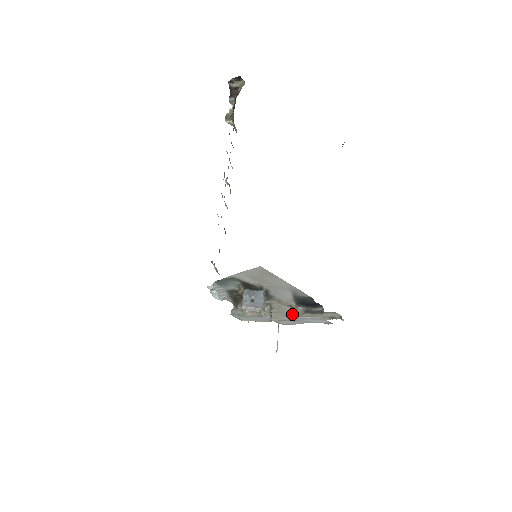
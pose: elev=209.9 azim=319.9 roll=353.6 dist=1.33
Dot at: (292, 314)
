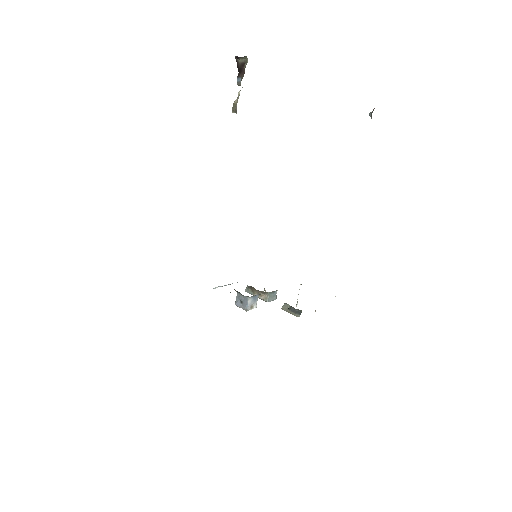
Dot at: occluded
